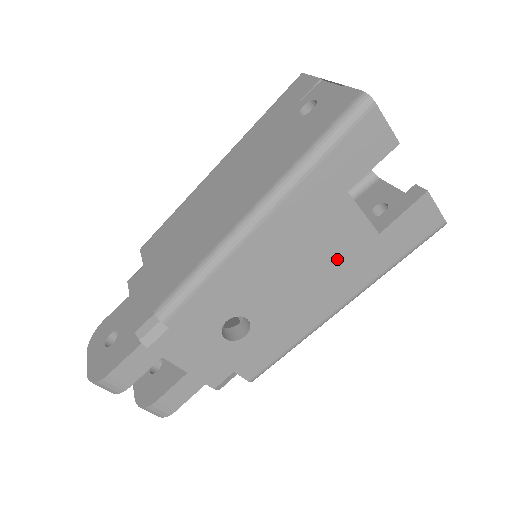
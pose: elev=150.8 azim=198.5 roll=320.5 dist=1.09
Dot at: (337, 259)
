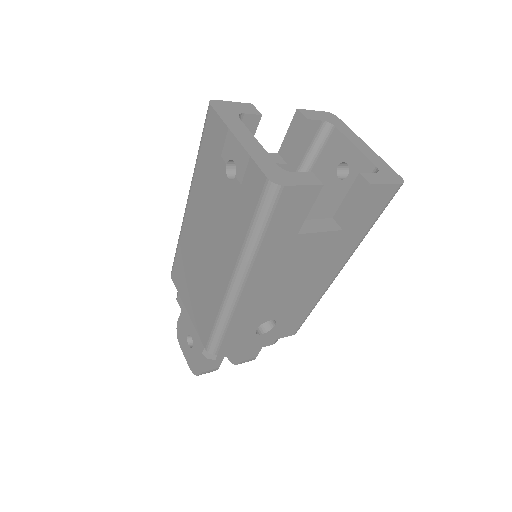
Dot at: (316, 261)
